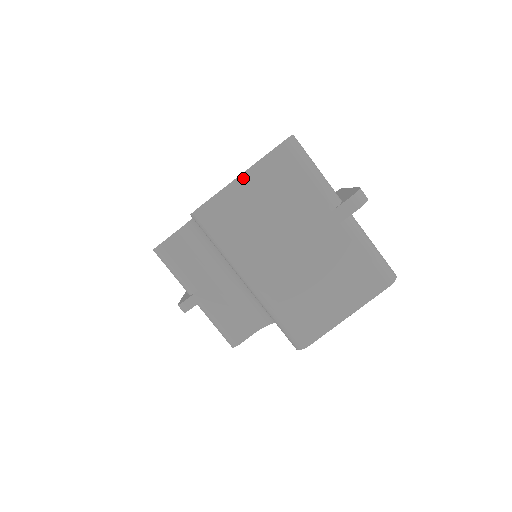
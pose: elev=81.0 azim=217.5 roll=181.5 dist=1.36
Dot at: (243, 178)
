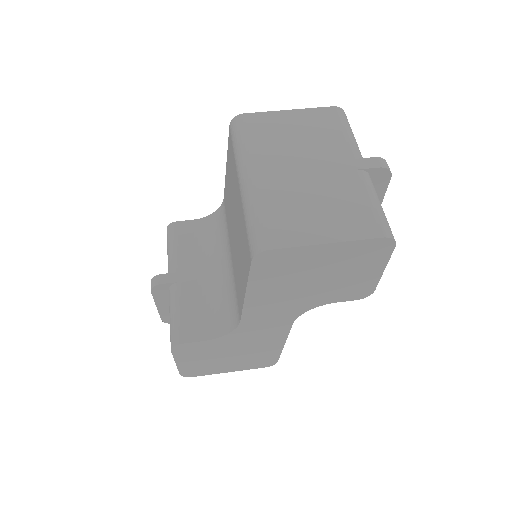
Dot at: (289, 112)
